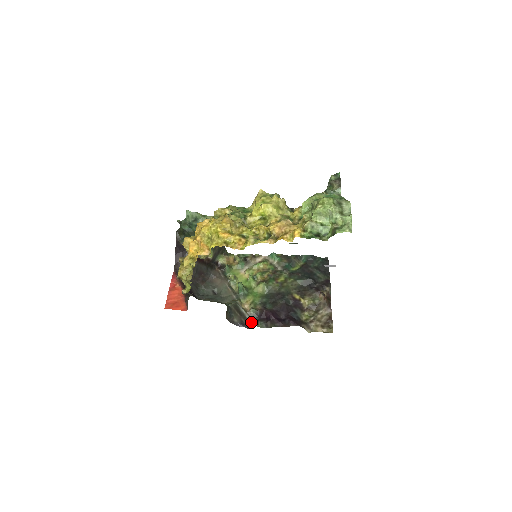
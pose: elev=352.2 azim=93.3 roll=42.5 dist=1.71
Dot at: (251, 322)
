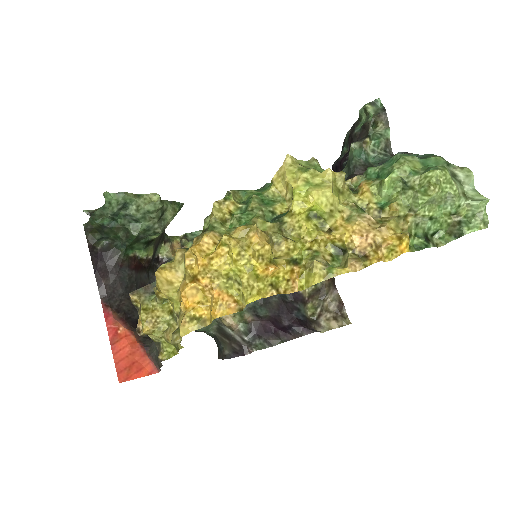
Dot at: (245, 344)
